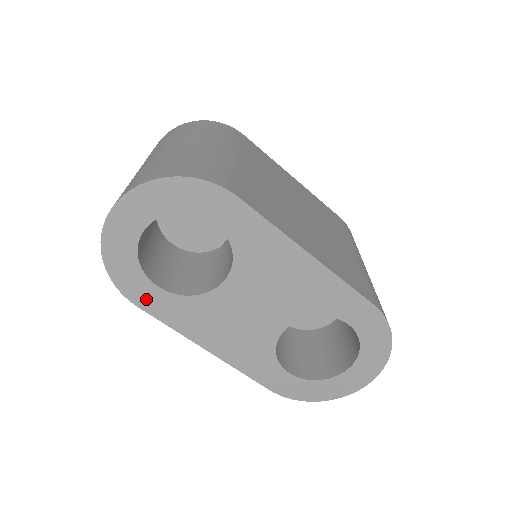
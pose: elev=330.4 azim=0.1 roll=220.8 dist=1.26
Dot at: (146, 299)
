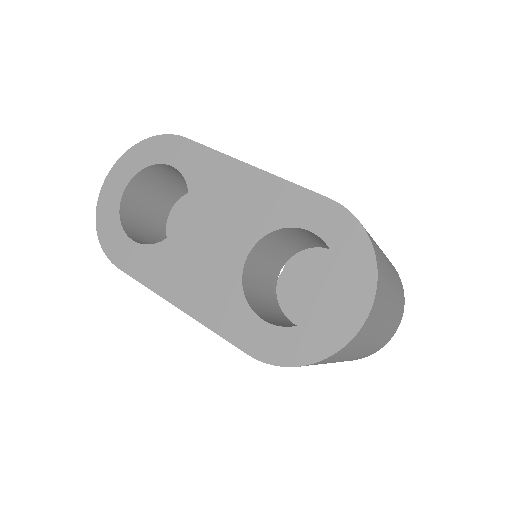
Dot at: (125, 258)
